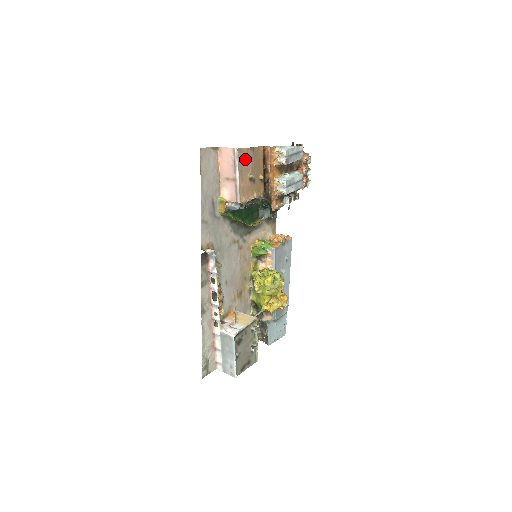
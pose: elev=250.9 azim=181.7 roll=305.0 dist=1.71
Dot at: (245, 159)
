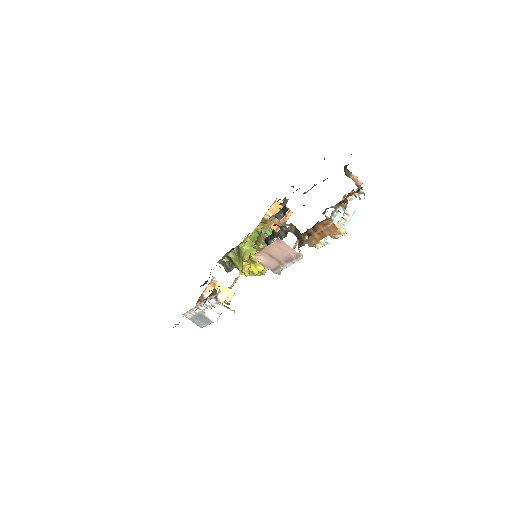
Dot at: occluded
